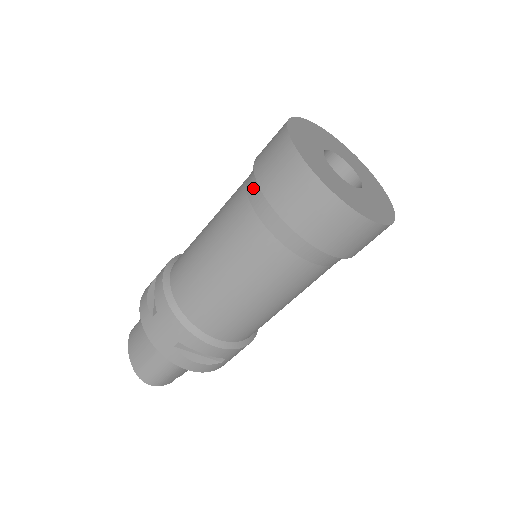
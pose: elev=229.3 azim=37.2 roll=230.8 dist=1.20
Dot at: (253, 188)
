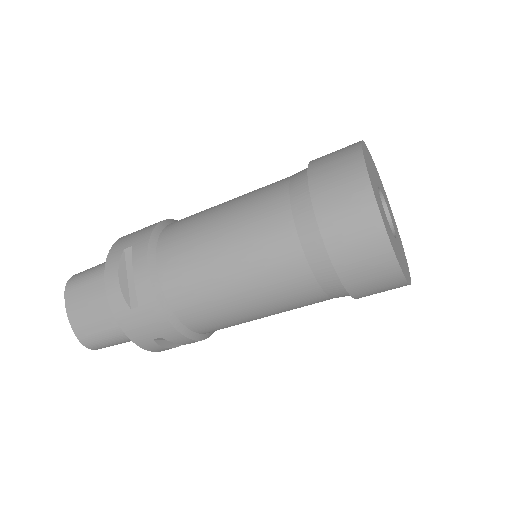
Dot at: (307, 227)
